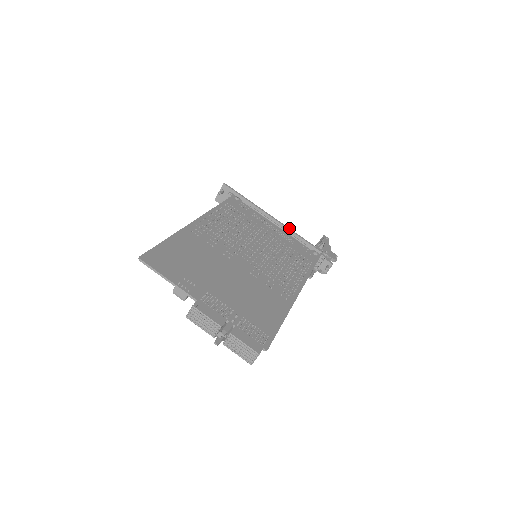
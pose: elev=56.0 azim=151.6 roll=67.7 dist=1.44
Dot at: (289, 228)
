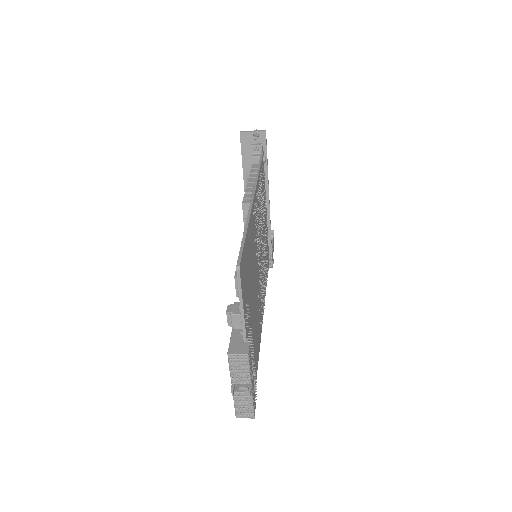
Dot at: occluded
